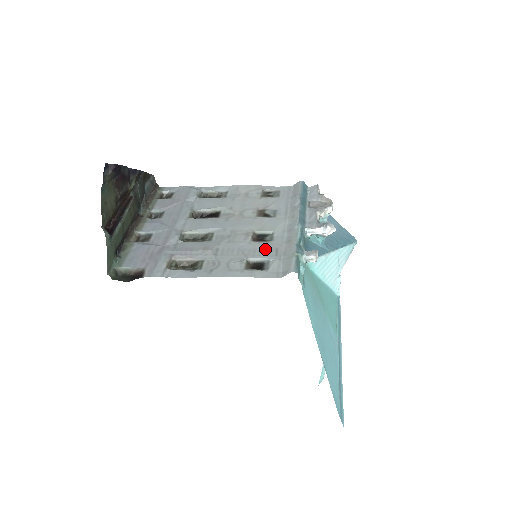
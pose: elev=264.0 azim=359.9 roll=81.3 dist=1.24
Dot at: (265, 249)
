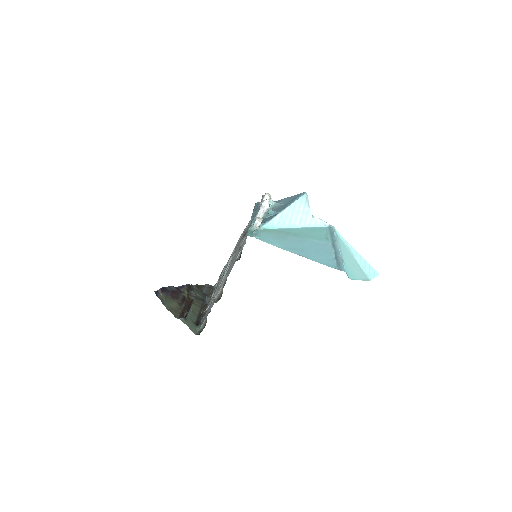
Dot at: (241, 246)
